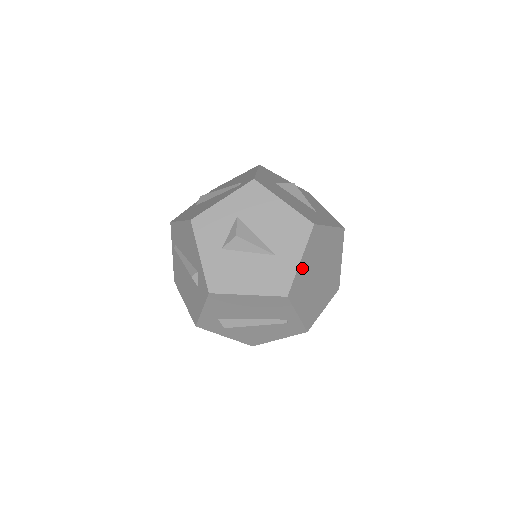
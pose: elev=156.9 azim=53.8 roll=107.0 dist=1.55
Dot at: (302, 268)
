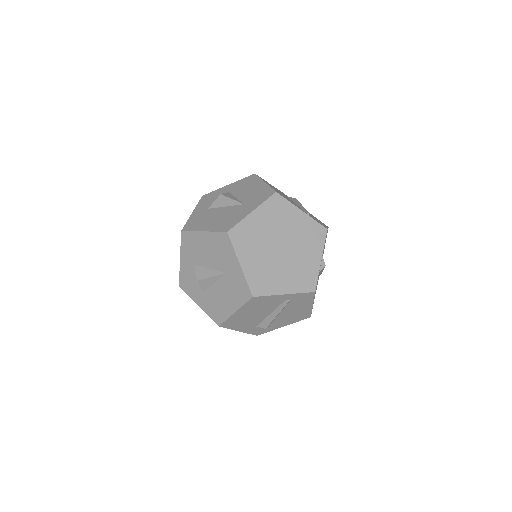
Dot at: (249, 267)
